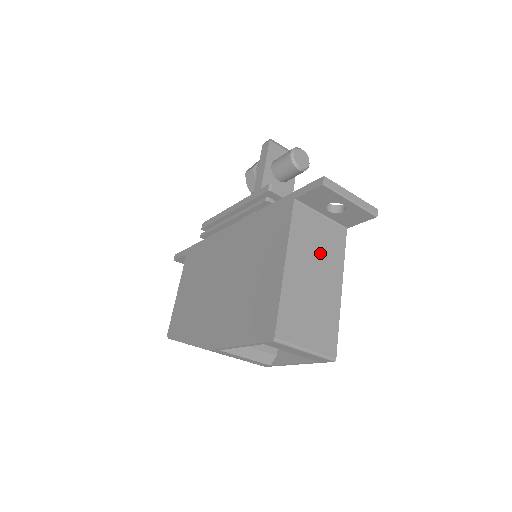
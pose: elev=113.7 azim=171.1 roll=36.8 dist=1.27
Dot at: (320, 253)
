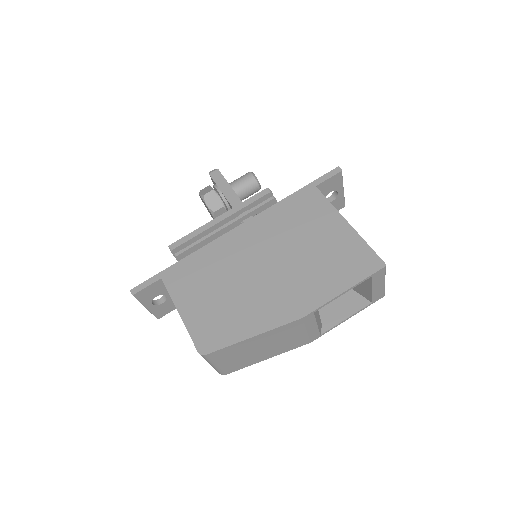
Dot at: occluded
